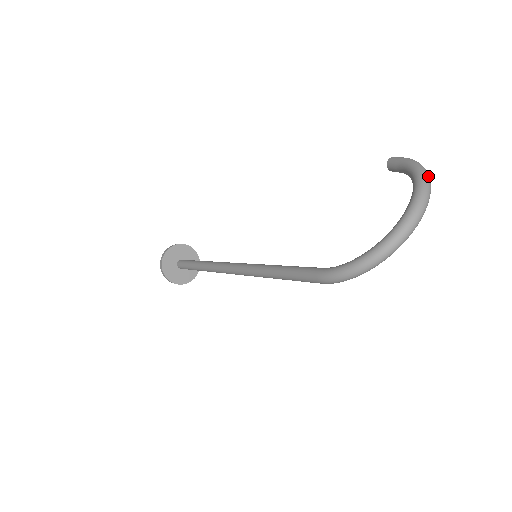
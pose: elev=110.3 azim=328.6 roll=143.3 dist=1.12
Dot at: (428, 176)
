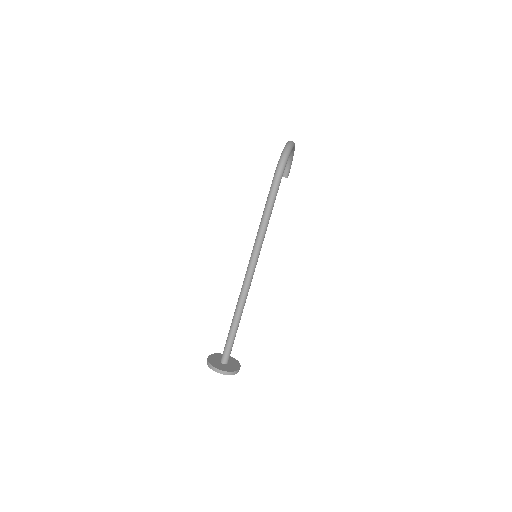
Dot at: occluded
